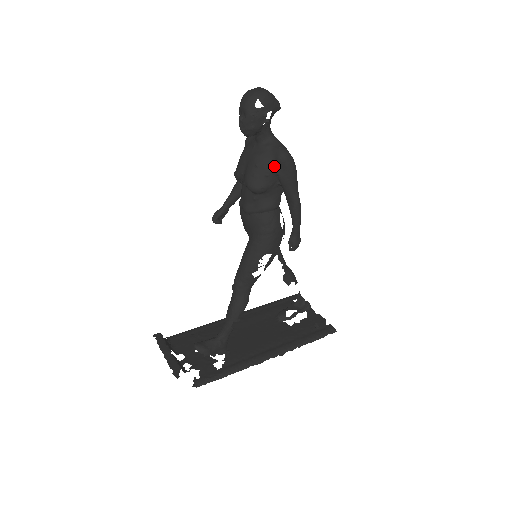
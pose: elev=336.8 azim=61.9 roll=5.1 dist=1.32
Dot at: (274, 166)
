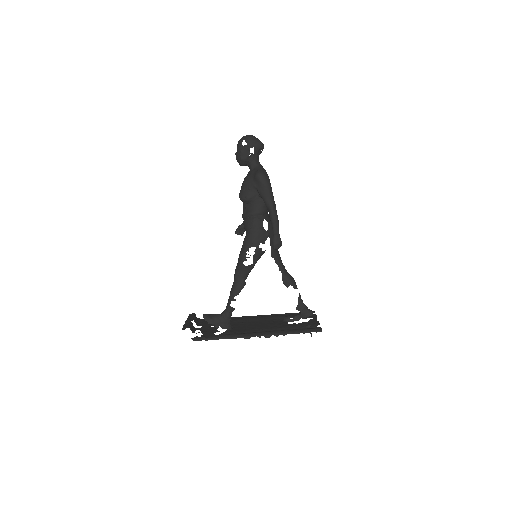
Dot at: (254, 182)
